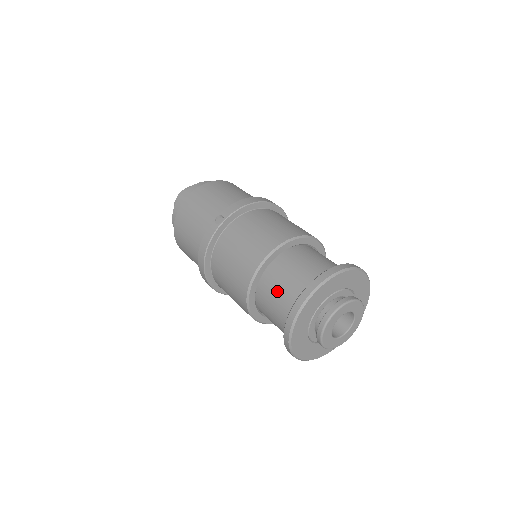
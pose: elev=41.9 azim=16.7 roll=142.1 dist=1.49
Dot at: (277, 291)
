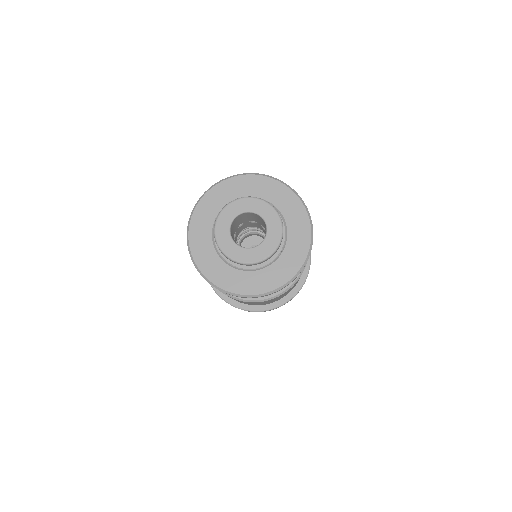
Dot at: occluded
